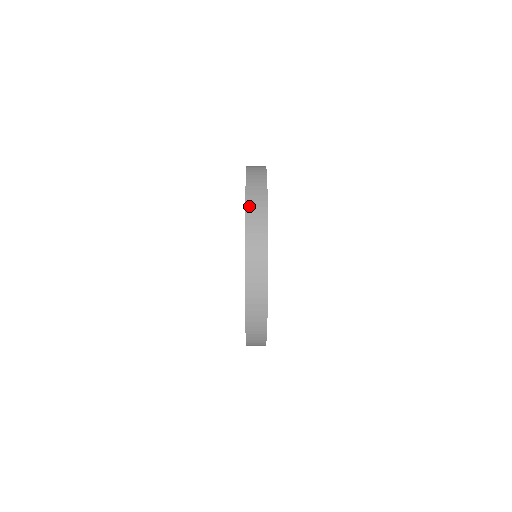
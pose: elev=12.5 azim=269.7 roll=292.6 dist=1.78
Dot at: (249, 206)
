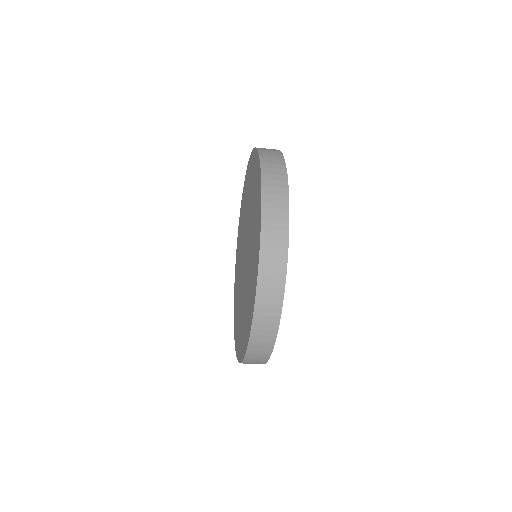
Dot at: occluded
